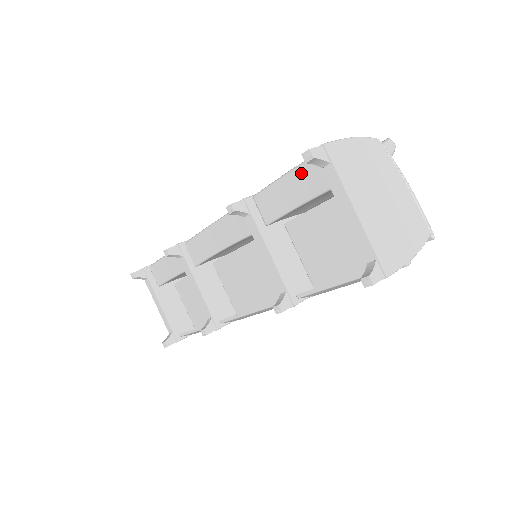
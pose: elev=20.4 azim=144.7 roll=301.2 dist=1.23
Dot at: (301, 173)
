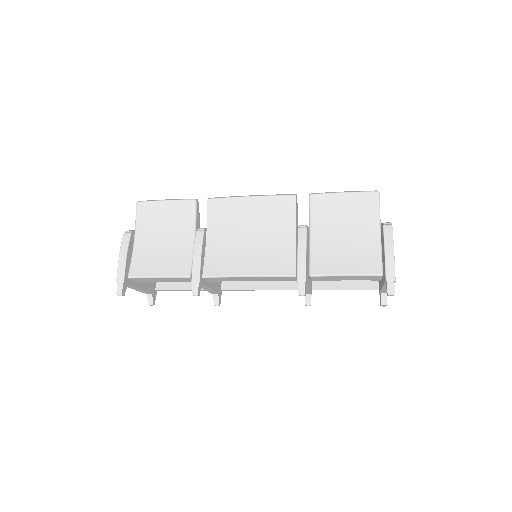
Dot at: (363, 277)
